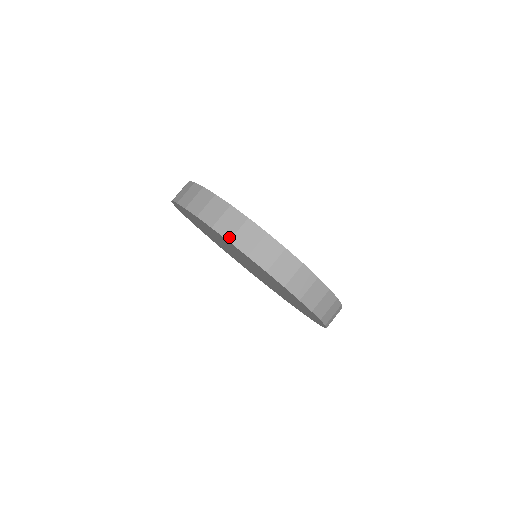
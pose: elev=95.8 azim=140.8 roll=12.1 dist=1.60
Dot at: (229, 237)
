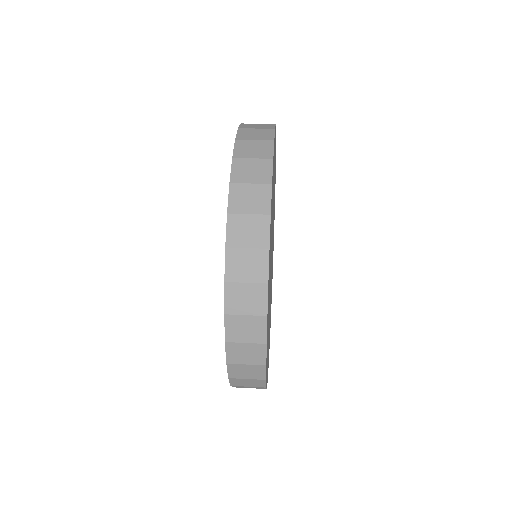
Dot at: occluded
